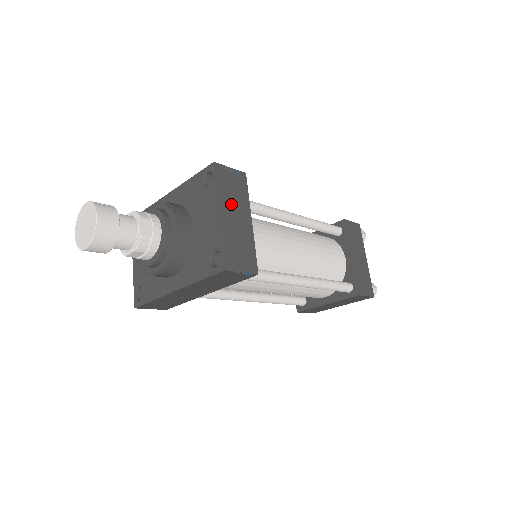
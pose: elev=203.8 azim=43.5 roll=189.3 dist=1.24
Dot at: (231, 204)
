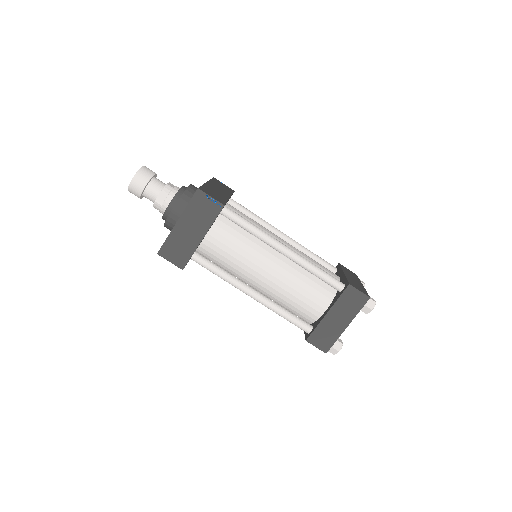
Dot at: (192, 220)
